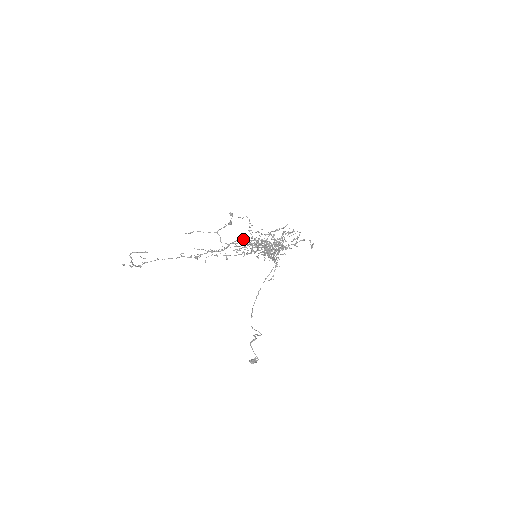
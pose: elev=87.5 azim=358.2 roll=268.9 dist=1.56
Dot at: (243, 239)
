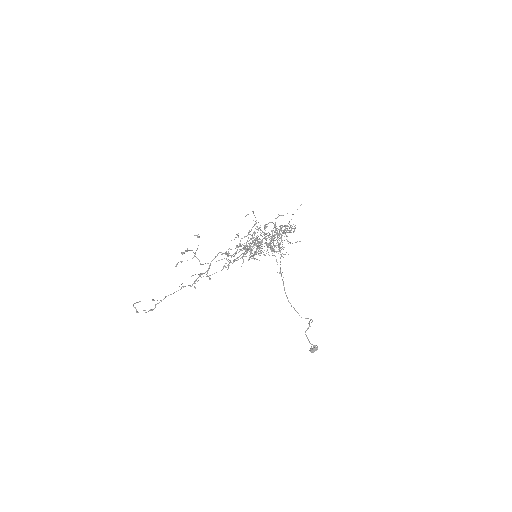
Dot at: occluded
